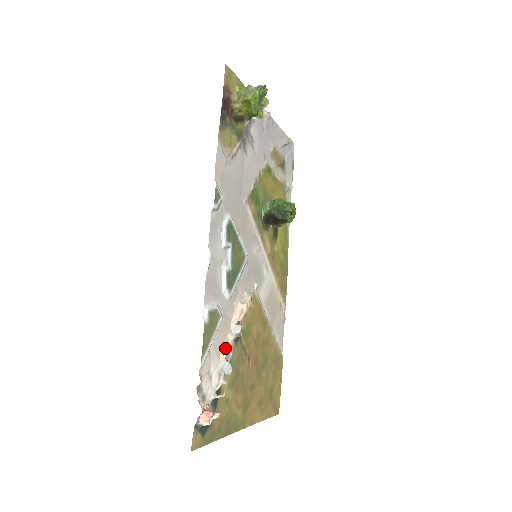
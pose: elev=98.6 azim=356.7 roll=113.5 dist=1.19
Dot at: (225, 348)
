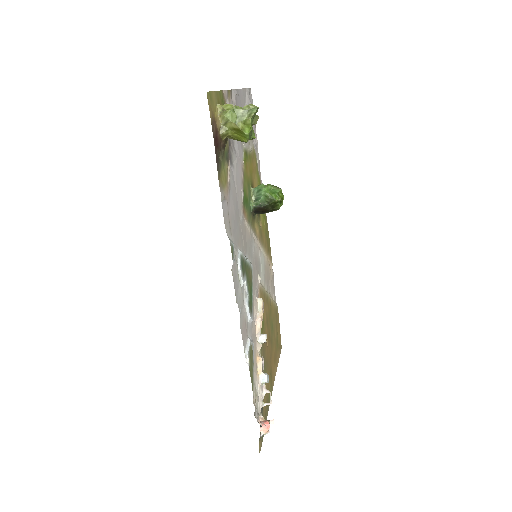
Dot at: (259, 362)
